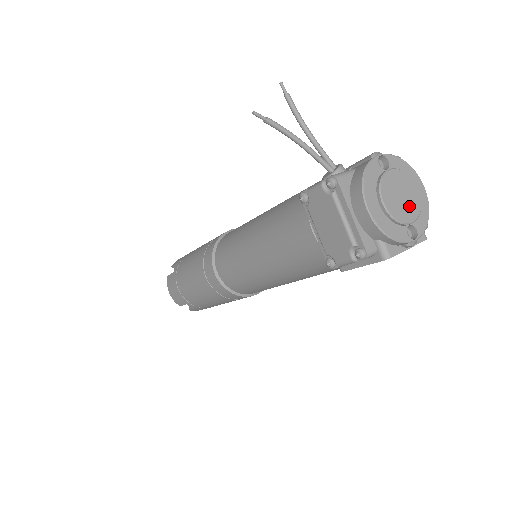
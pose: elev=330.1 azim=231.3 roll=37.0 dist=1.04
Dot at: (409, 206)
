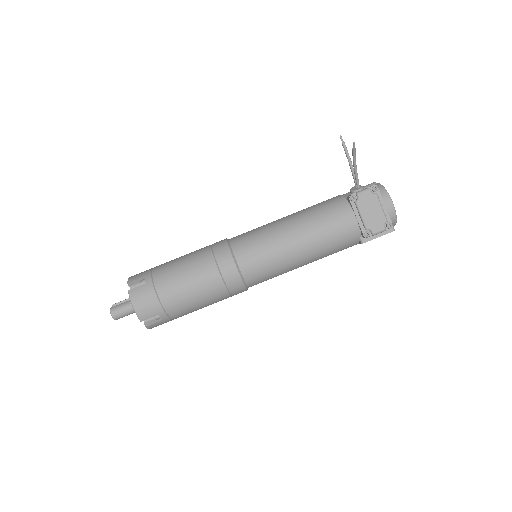
Dot at: occluded
